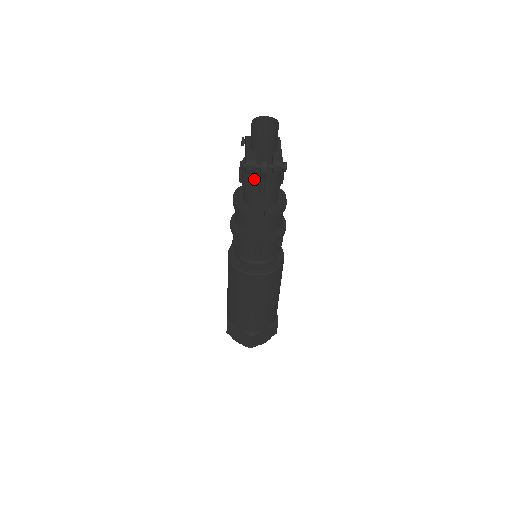
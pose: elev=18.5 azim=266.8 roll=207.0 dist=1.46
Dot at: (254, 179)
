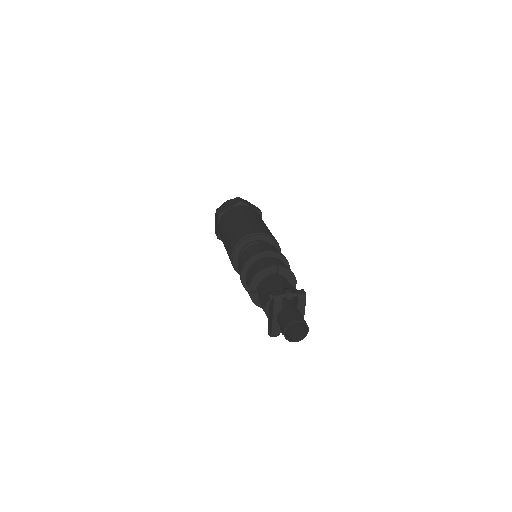
Dot at: occluded
